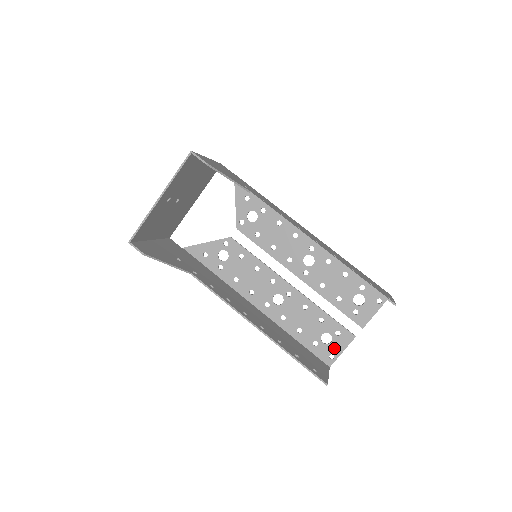
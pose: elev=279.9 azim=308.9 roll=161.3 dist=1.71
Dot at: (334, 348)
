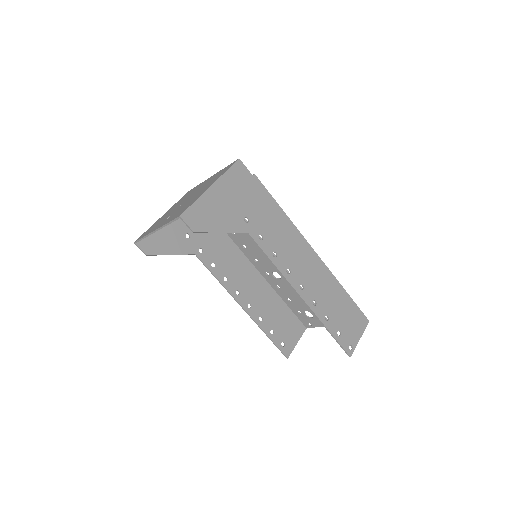
Dot at: (313, 322)
